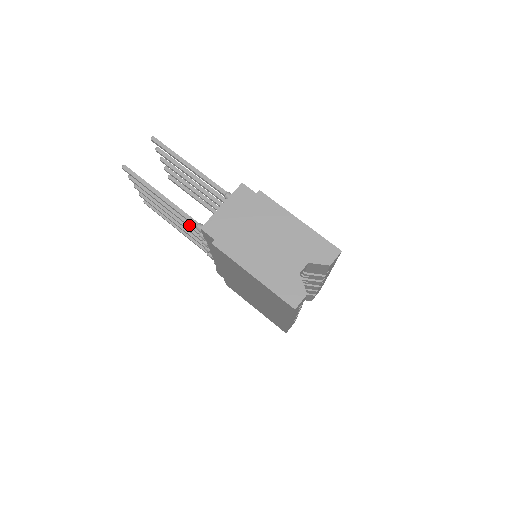
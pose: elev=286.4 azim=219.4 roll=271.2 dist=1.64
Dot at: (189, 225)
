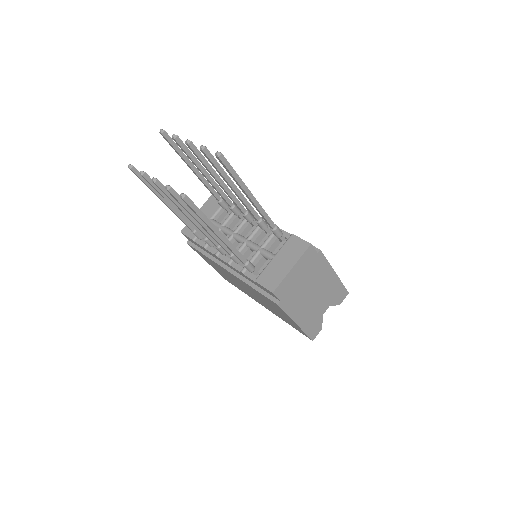
Dot at: (224, 247)
